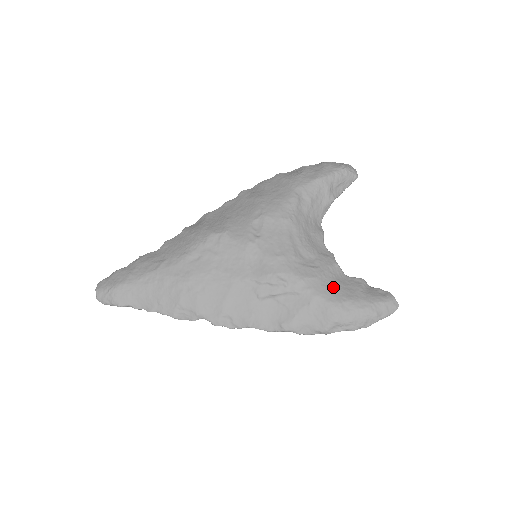
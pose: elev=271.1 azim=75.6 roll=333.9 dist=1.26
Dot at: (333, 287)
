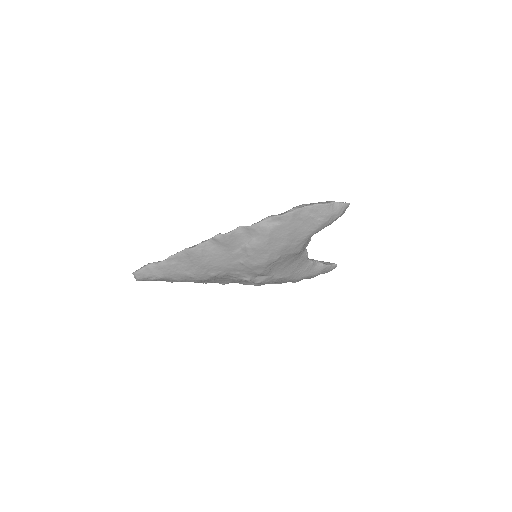
Dot at: occluded
